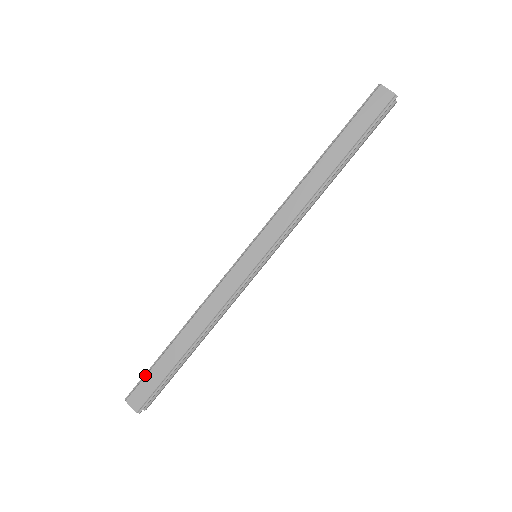
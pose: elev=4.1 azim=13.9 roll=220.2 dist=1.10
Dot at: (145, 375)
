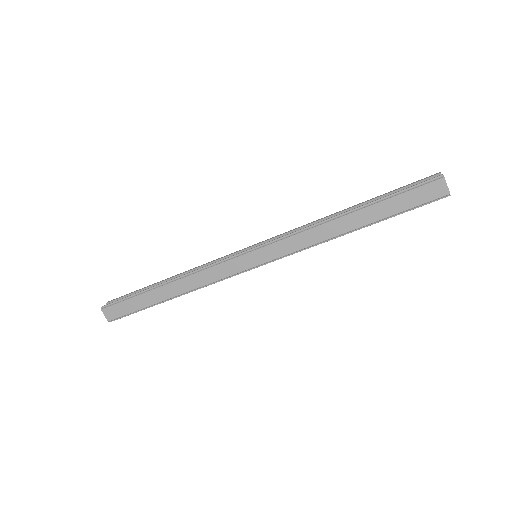
Dot at: (124, 299)
